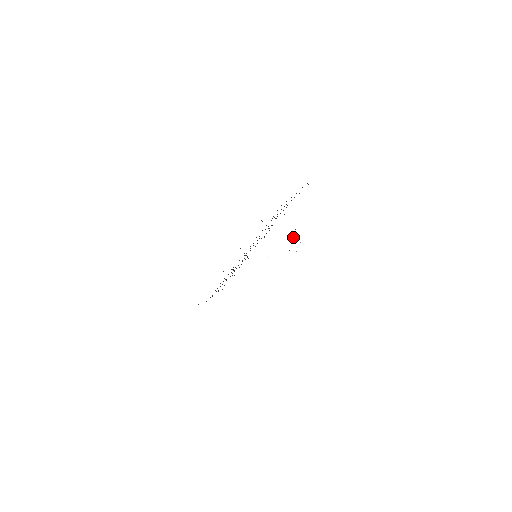
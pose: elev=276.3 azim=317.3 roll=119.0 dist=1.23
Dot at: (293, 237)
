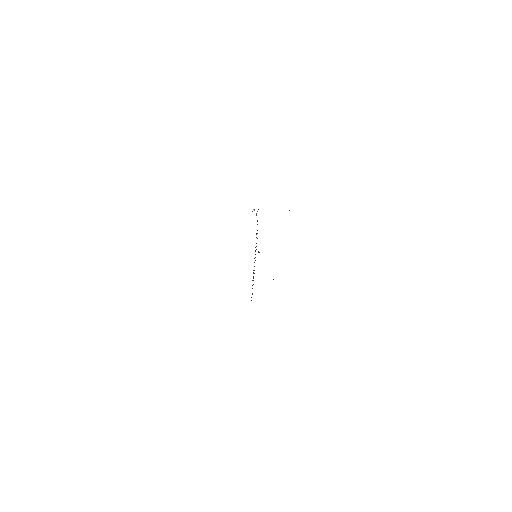
Dot at: (256, 215)
